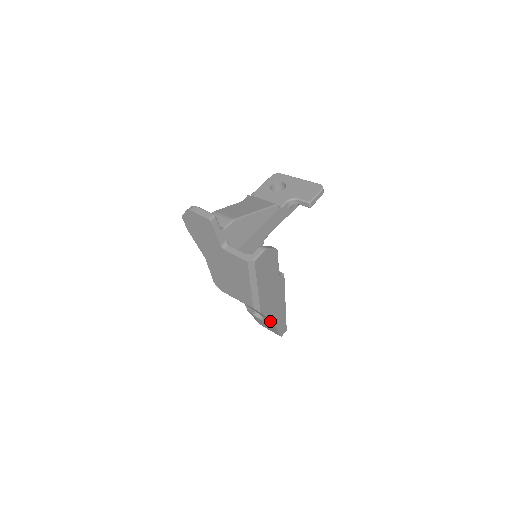
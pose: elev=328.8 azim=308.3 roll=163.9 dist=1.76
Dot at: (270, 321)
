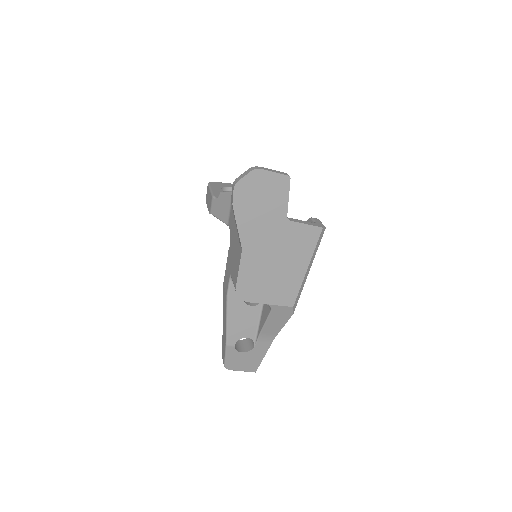
Dot at: (267, 342)
